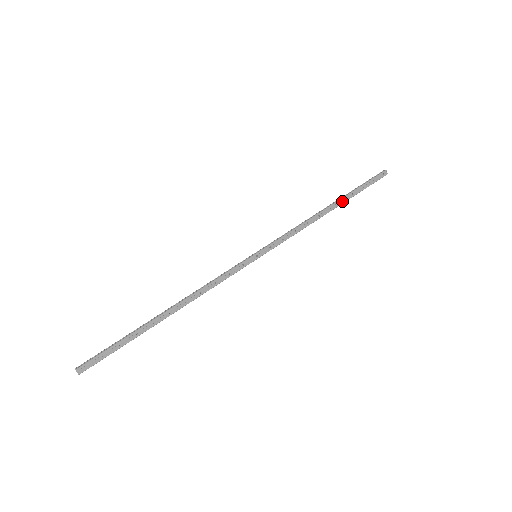
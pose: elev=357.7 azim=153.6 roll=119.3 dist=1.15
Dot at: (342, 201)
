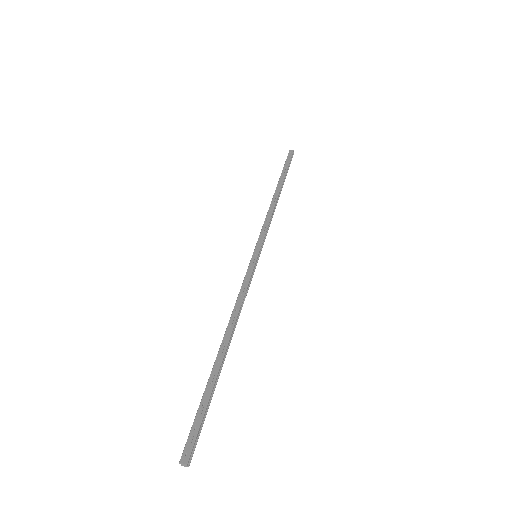
Dot at: (280, 183)
